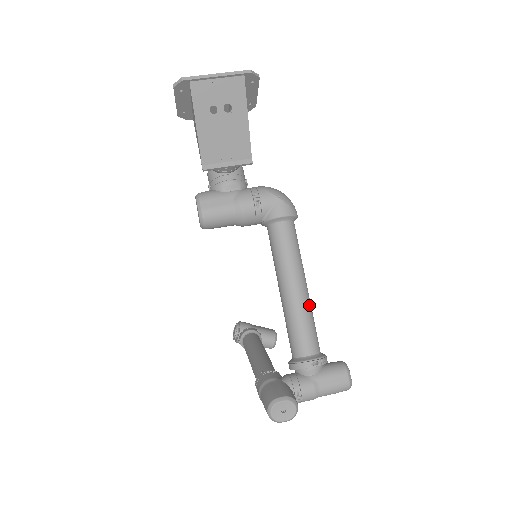
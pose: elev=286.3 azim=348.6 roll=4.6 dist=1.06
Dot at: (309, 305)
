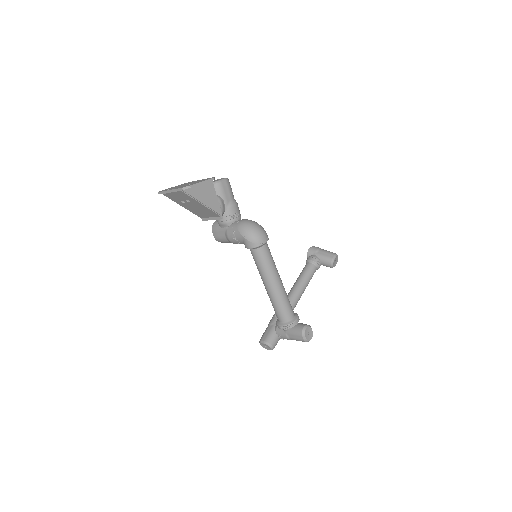
Dot at: (278, 296)
